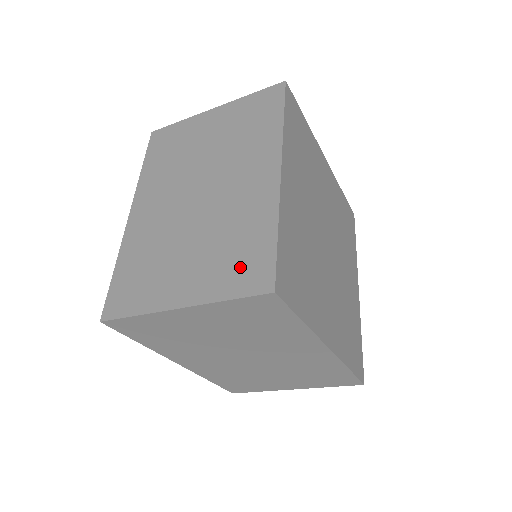
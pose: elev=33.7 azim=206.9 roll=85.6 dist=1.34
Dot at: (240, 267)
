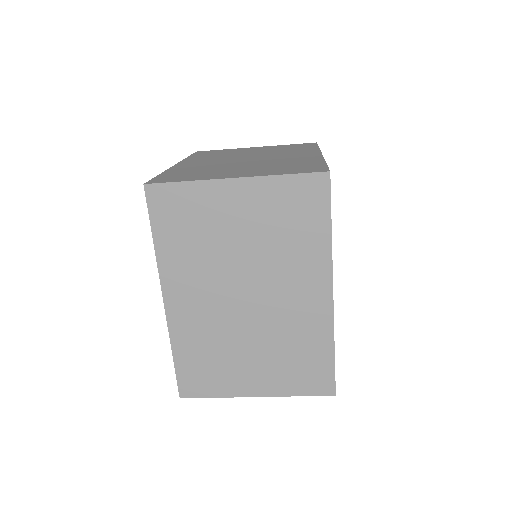
Dot at: (305, 375)
